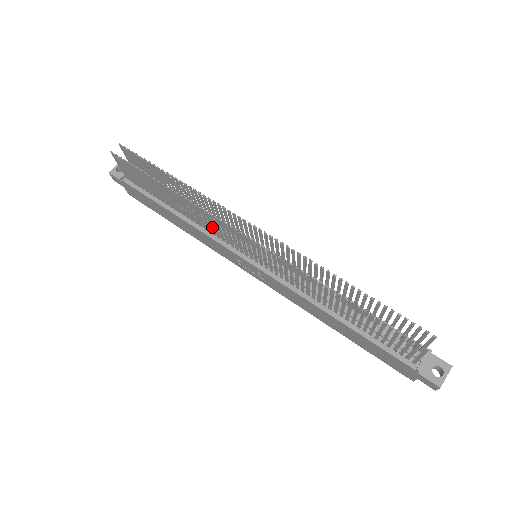
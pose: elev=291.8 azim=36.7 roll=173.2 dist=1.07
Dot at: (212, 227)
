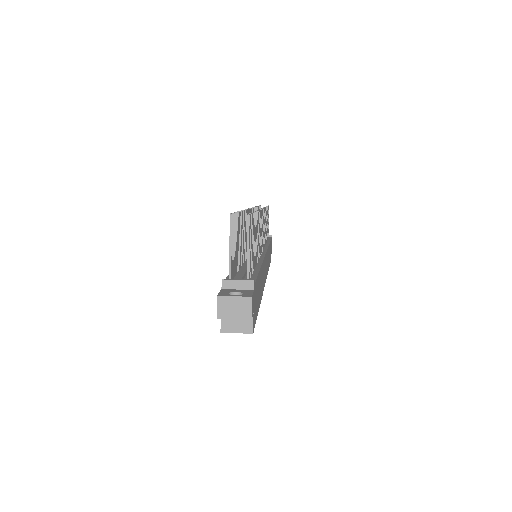
Dot at: occluded
